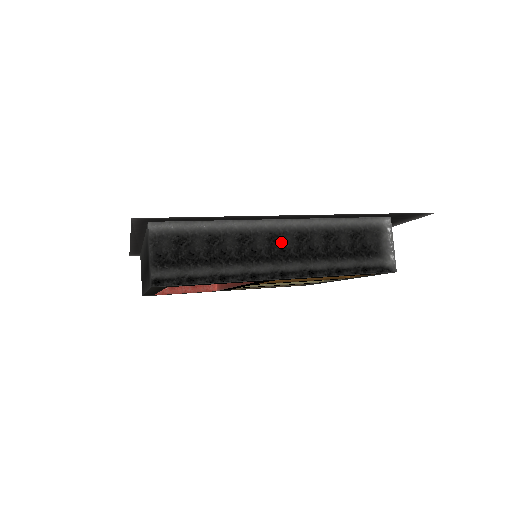
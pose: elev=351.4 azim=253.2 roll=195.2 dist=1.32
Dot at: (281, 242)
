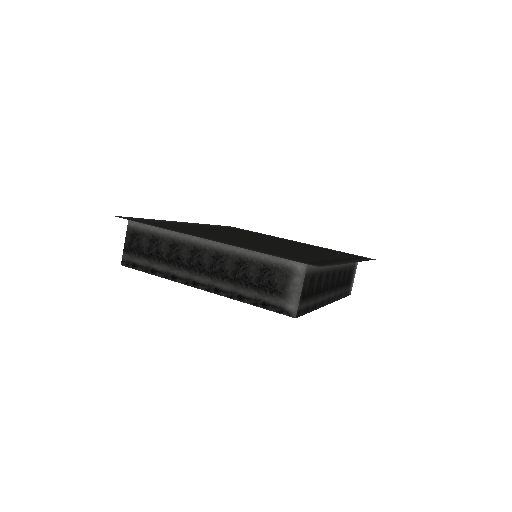
Dot at: (335, 277)
